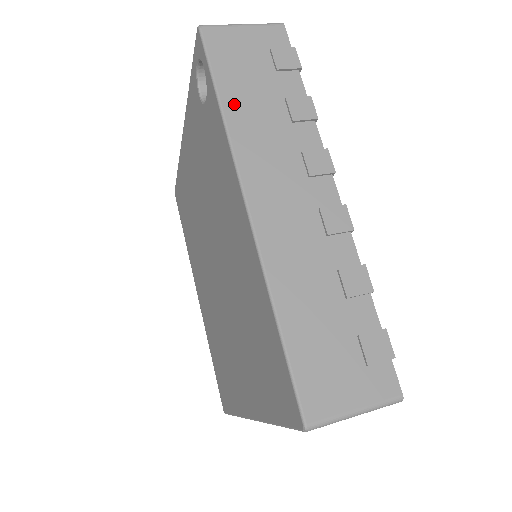
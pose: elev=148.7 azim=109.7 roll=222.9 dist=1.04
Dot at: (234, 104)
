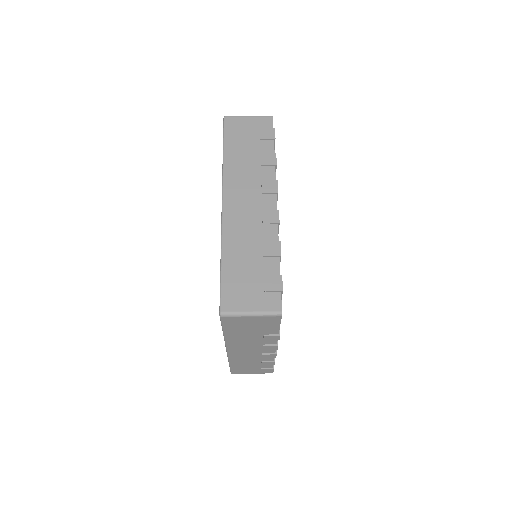
Dot at: (231, 155)
